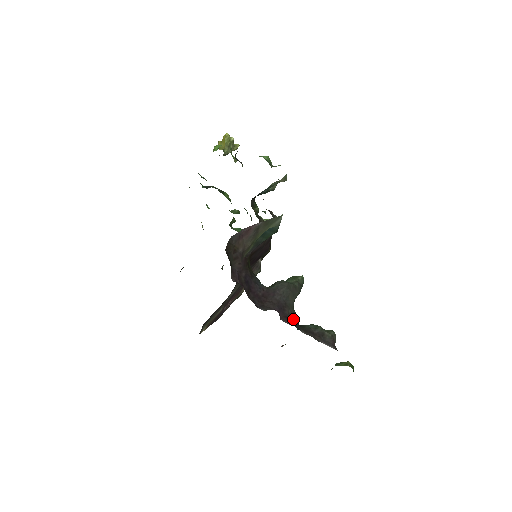
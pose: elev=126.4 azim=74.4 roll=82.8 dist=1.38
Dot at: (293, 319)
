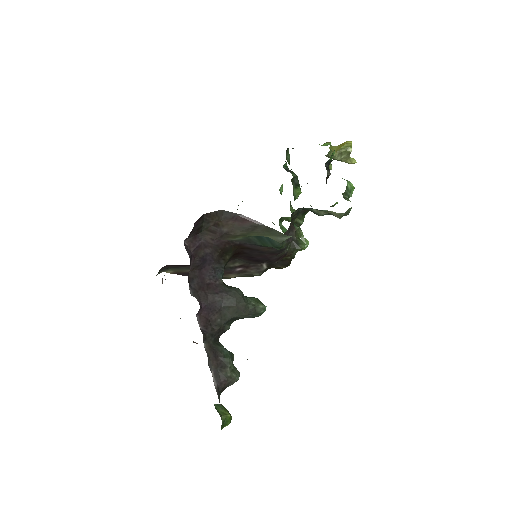
Dot at: (214, 329)
